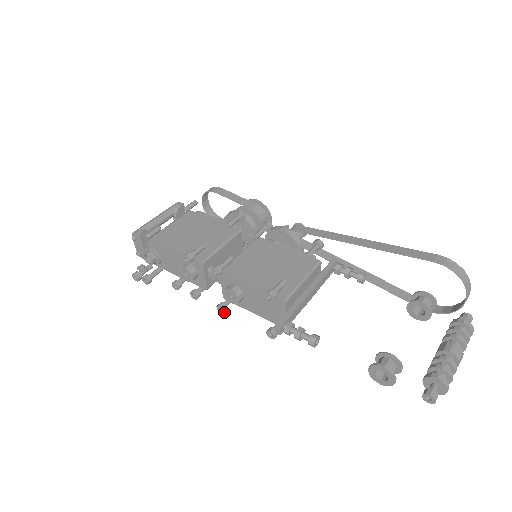
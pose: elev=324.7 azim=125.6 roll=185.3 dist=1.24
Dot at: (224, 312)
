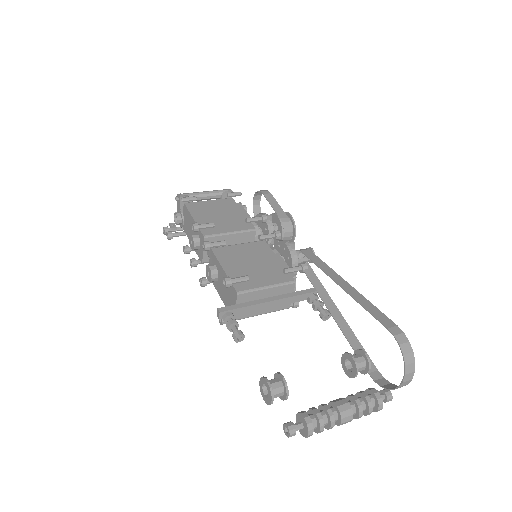
Dot at: (202, 286)
